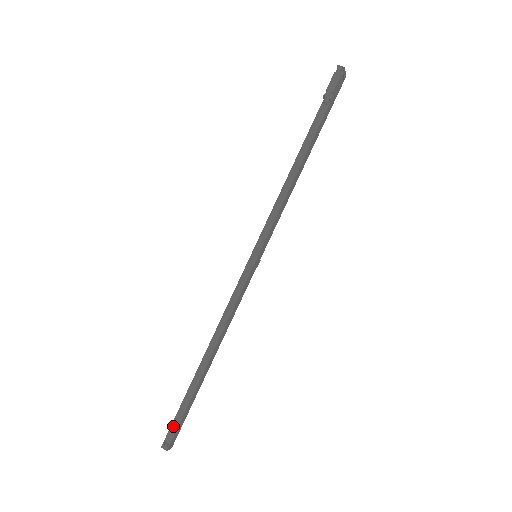
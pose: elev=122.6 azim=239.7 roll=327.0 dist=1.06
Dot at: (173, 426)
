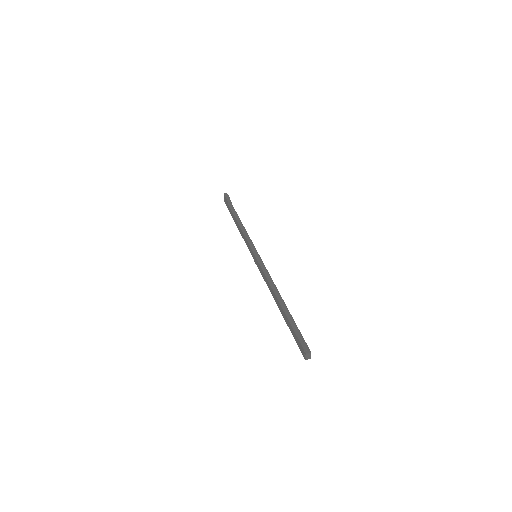
Dot at: (299, 339)
